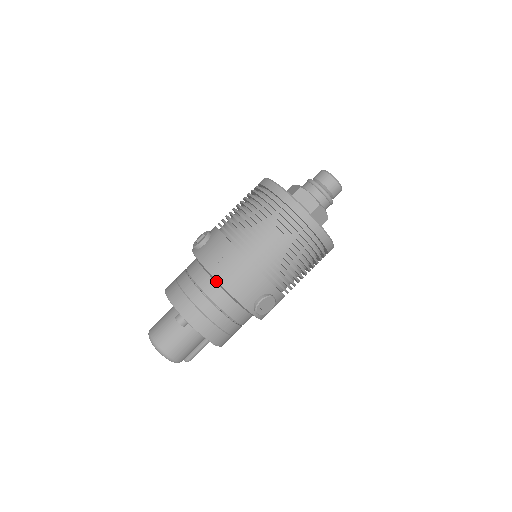
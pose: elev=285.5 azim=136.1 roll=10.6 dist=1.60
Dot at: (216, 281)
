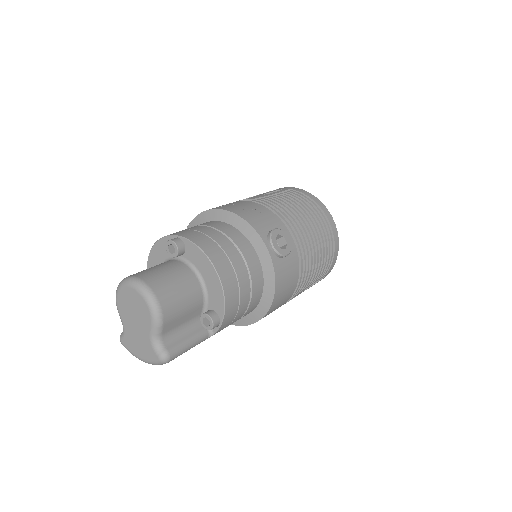
Dot at: (220, 214)
